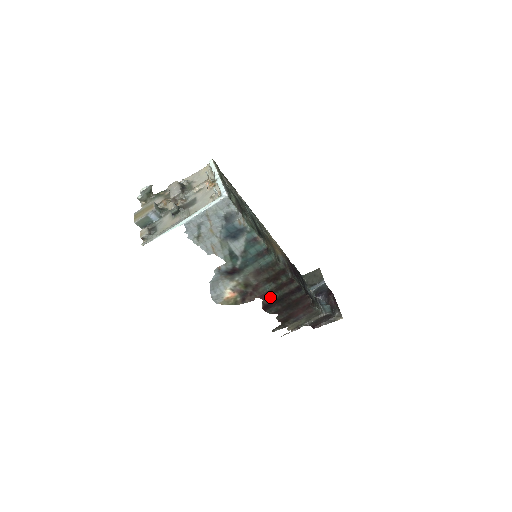
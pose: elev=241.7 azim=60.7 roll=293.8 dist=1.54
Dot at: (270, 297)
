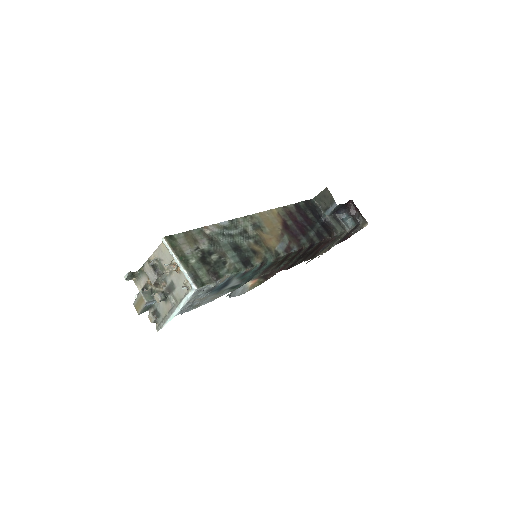
Dot at: (288, 264)
